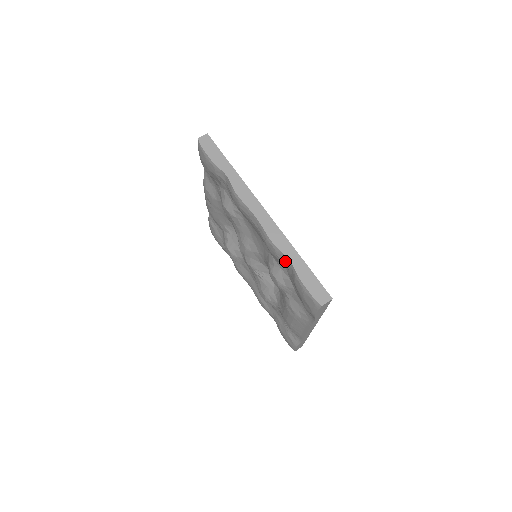
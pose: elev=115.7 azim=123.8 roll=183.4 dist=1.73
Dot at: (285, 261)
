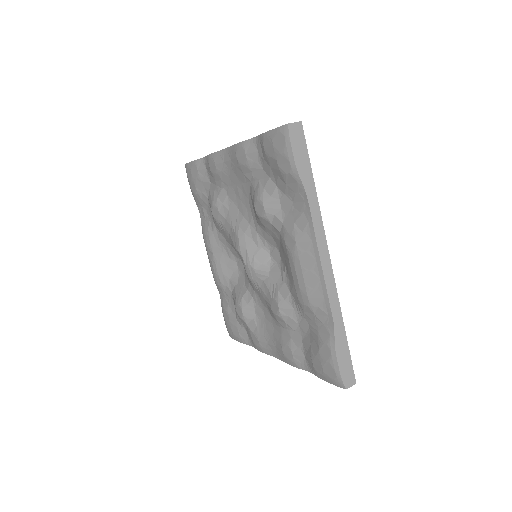
Dot at: (254, 148)
